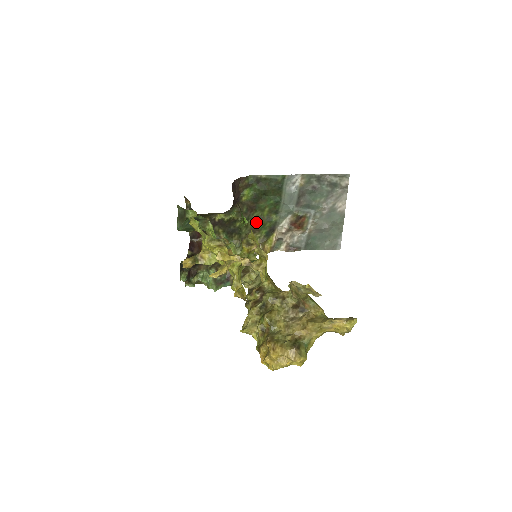
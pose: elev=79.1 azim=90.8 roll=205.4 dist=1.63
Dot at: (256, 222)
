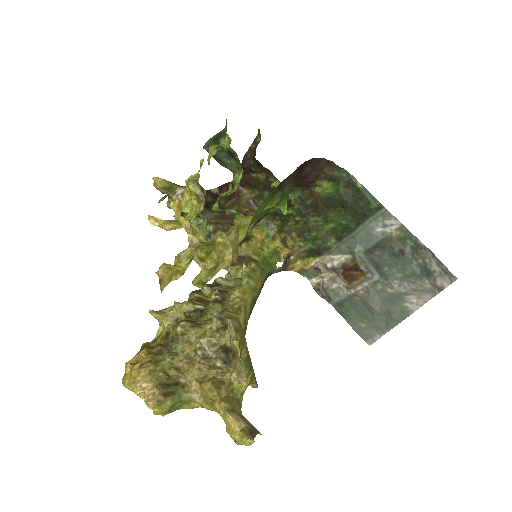
Dot at: (309, 227)
